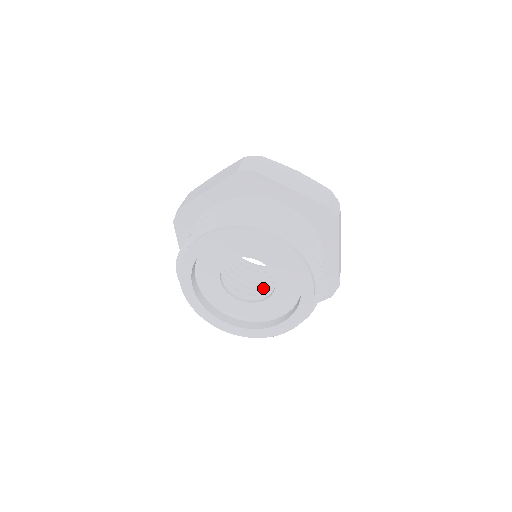
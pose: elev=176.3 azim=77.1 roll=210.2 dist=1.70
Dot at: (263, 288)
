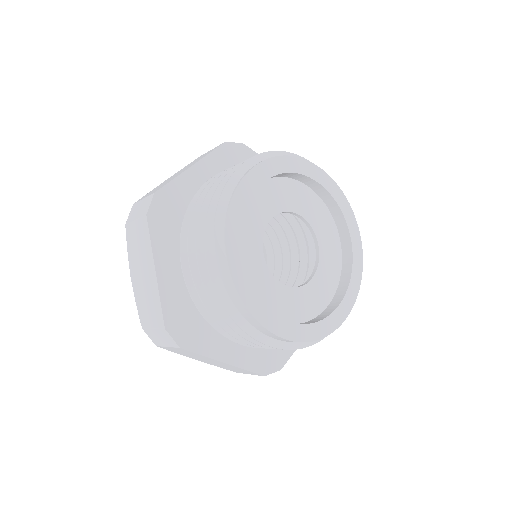
Dot at: occluded
